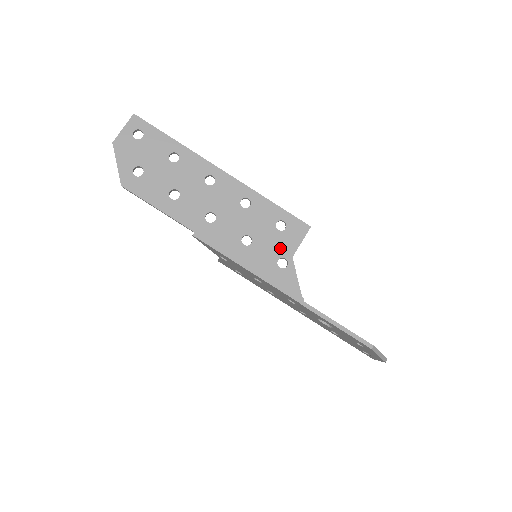
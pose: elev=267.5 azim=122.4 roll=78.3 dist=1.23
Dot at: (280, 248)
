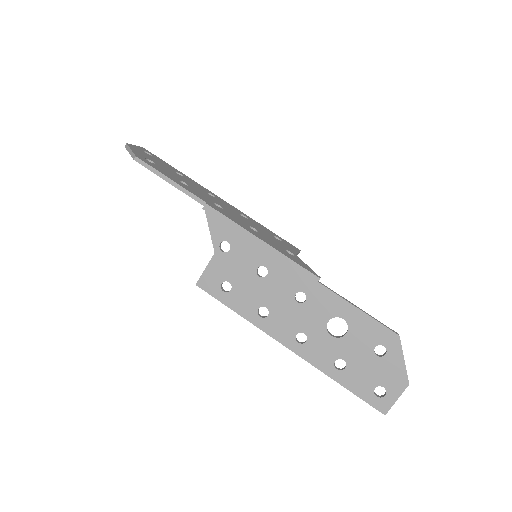
Dot at: (283, 246)
